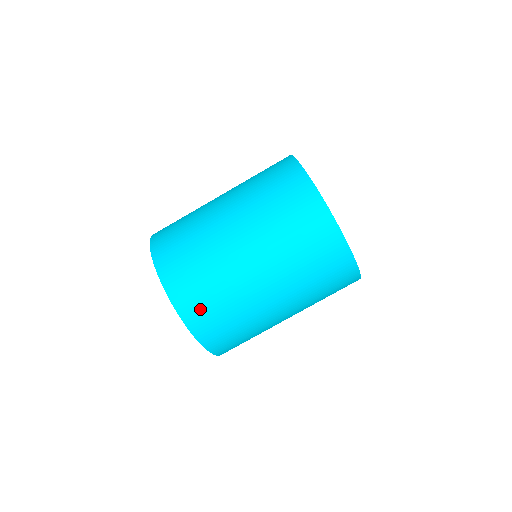
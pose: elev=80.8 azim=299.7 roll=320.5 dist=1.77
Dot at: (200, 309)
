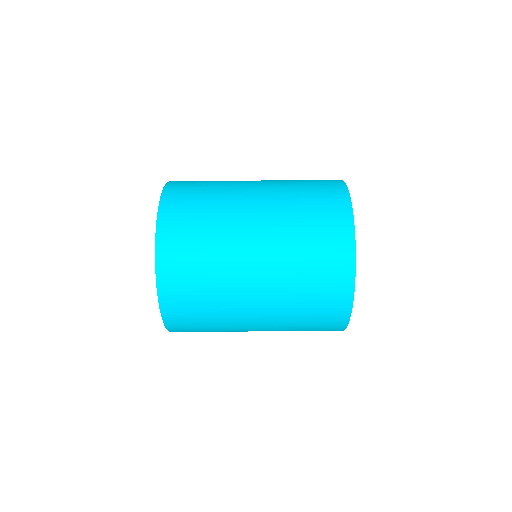
Dot at: occluded
